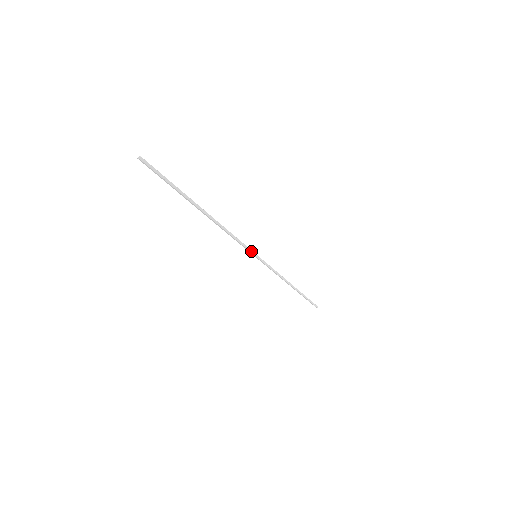
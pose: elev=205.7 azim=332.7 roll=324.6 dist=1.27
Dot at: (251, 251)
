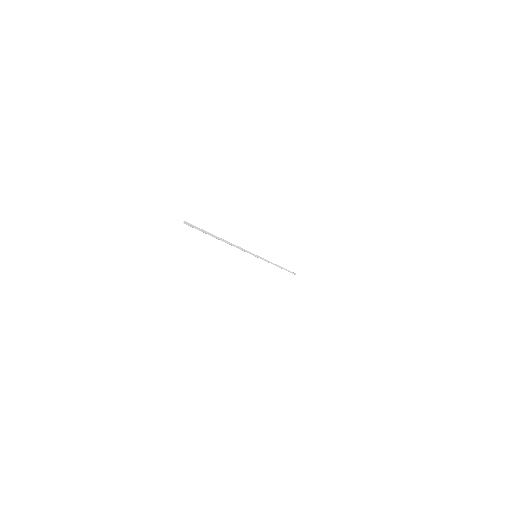
Dot at: (253, 254)
